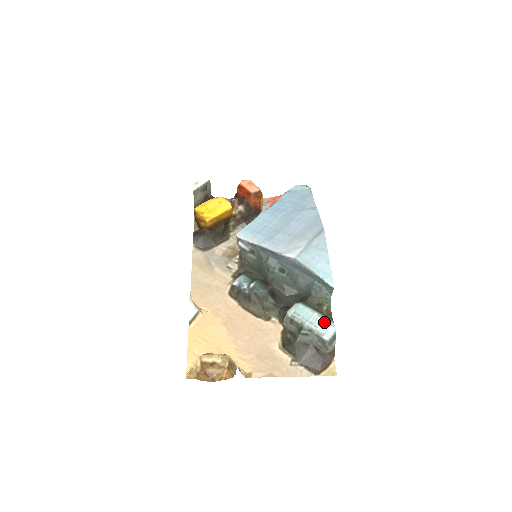
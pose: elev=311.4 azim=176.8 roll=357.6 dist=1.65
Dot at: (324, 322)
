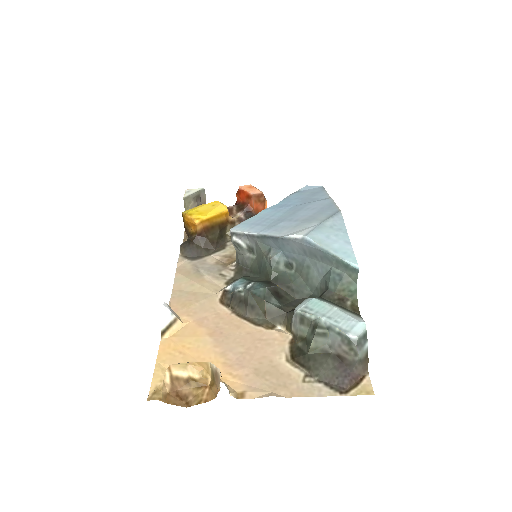
Dot at: (348, 317)
